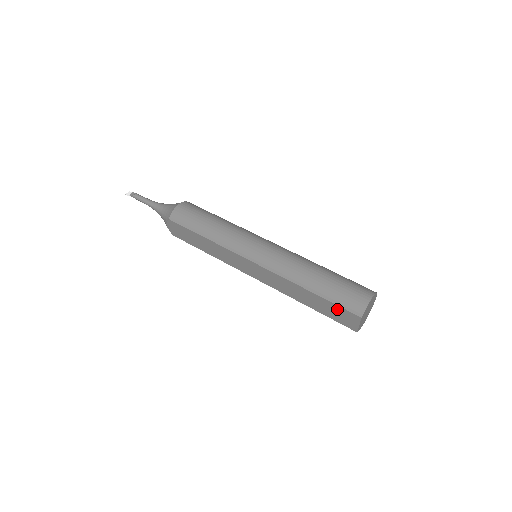
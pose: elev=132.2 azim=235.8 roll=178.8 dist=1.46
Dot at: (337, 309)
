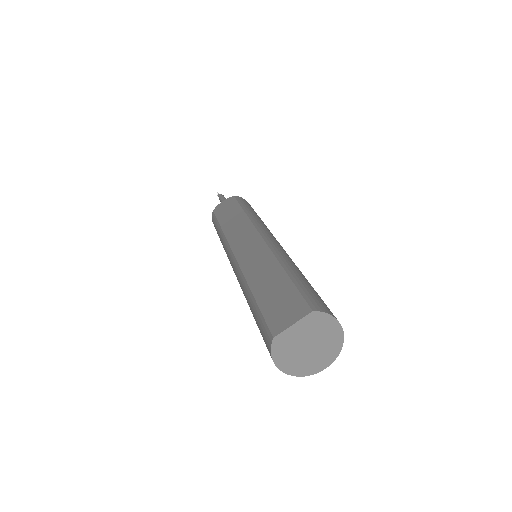
Dot at: (290, 296)
